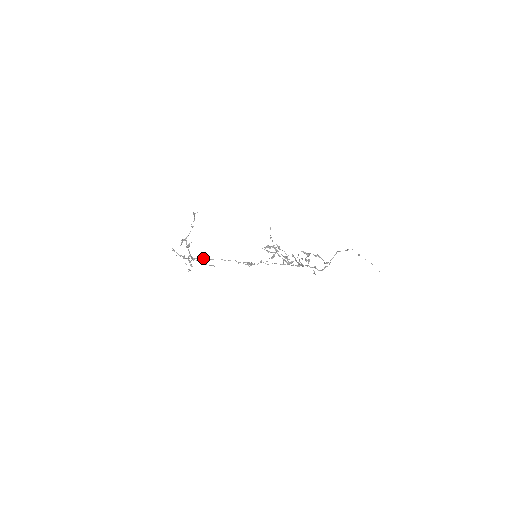
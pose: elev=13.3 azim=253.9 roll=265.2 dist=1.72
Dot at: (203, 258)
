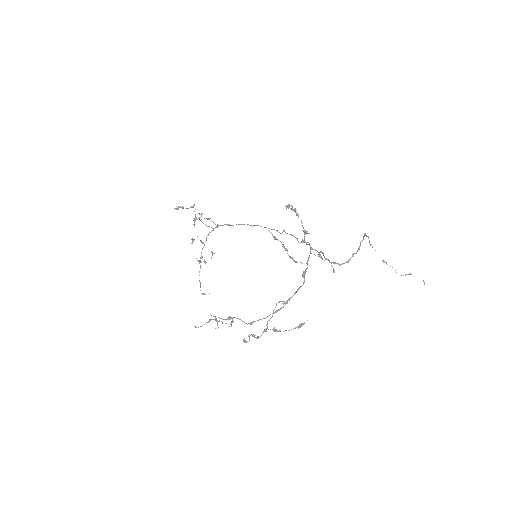
Dot at: (228, 224)
